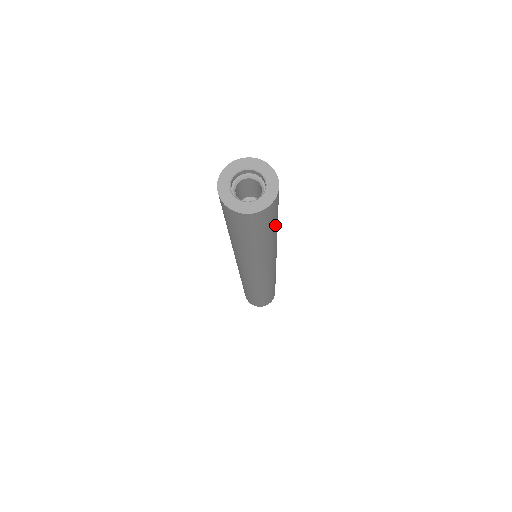
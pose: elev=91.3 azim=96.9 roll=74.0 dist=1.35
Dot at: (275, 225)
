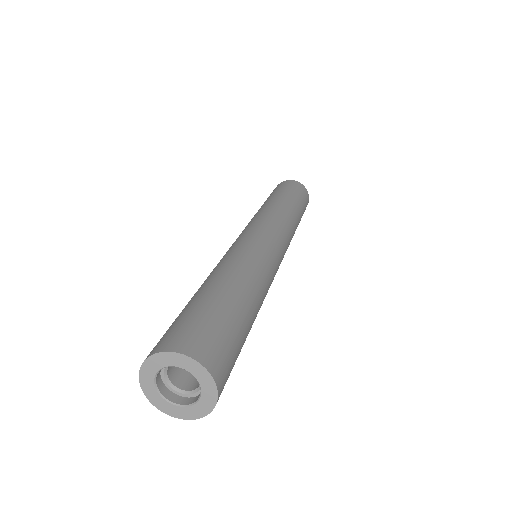
Dot at: (245, 337)
